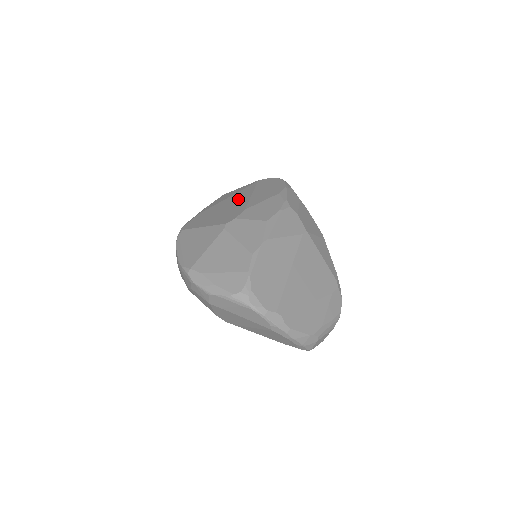
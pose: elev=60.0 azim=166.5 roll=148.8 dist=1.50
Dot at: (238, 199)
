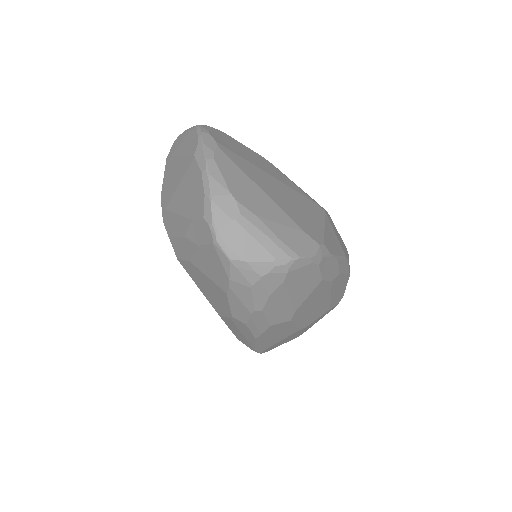
Dot at: occluded
